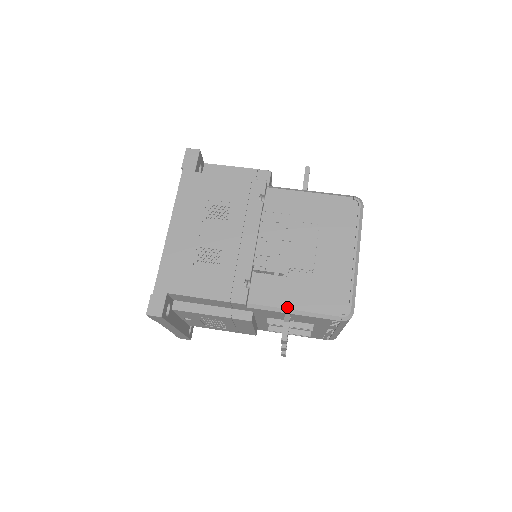
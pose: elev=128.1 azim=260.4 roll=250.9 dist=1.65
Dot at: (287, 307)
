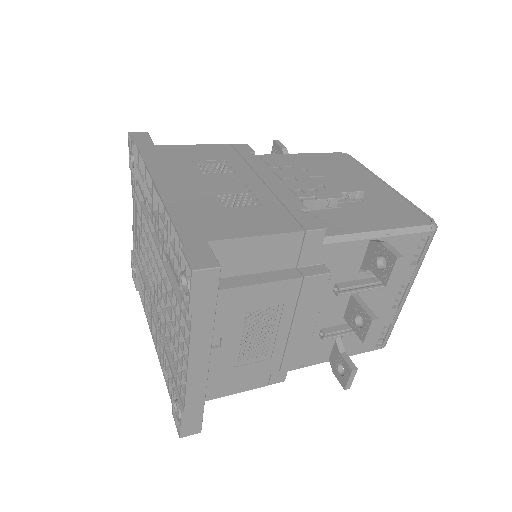
Dot at: (369, 230)
